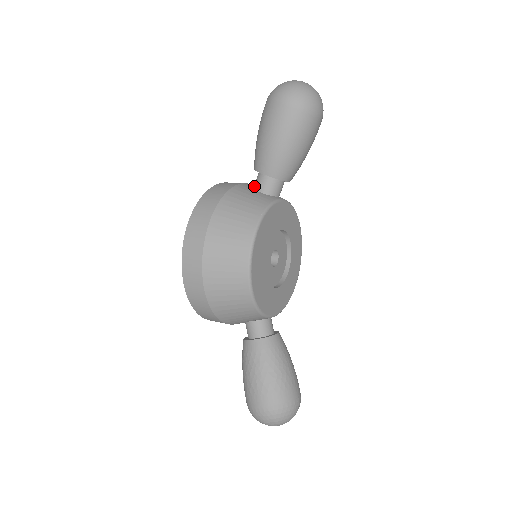
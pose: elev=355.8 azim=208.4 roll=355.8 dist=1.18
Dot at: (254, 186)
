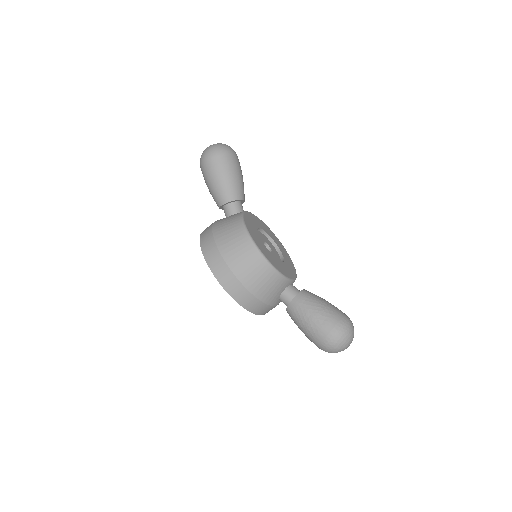
Dot at: (226, 216)
